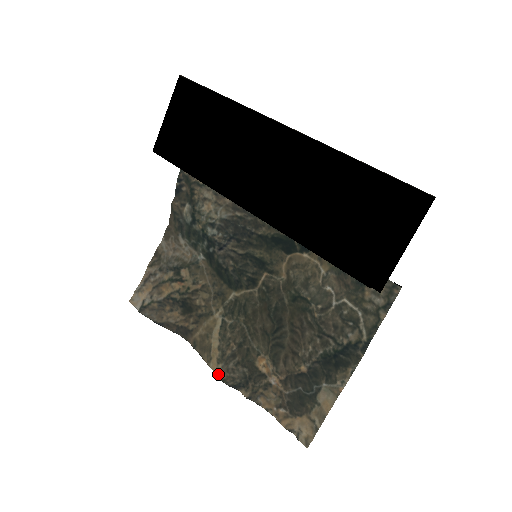
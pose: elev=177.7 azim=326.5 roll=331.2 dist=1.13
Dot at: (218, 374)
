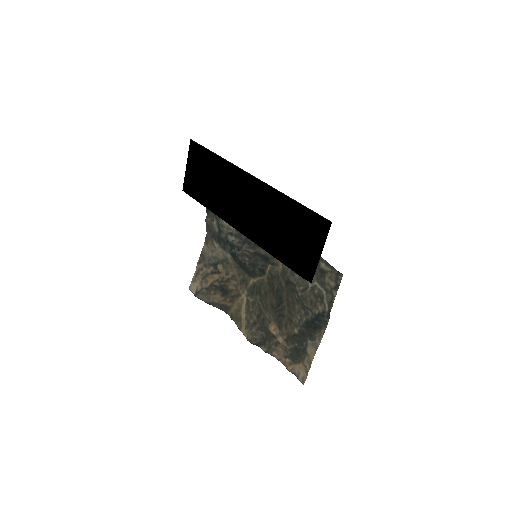
Dot at: (246, 336)
